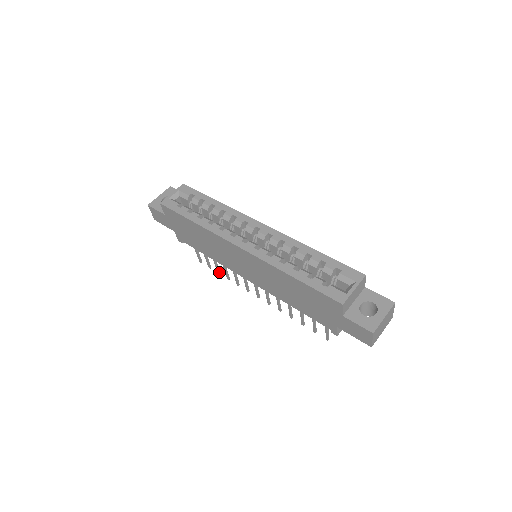
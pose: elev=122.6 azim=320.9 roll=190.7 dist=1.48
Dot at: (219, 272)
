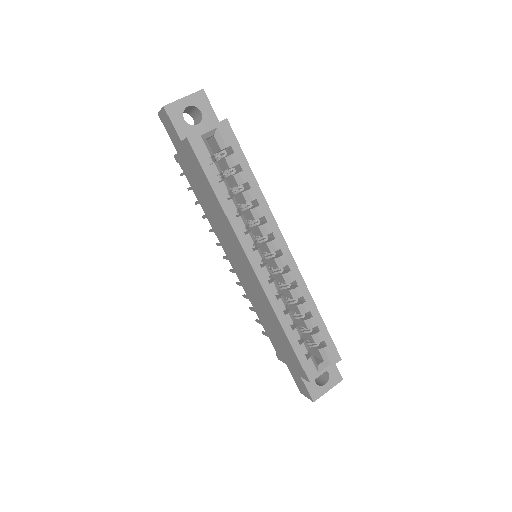
Dot at: (197, 203)
